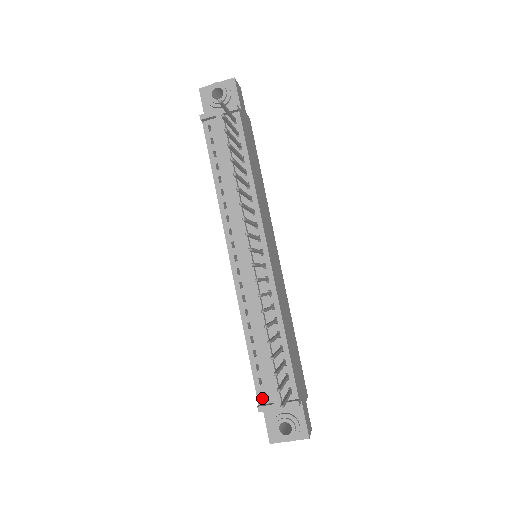
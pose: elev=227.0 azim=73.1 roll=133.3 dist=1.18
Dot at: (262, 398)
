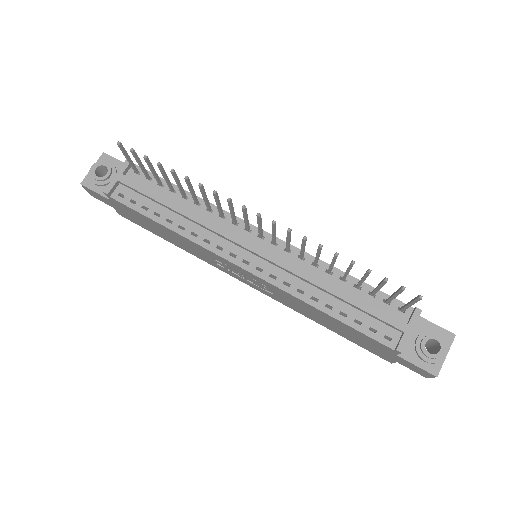
Dot at: (390, 342)
